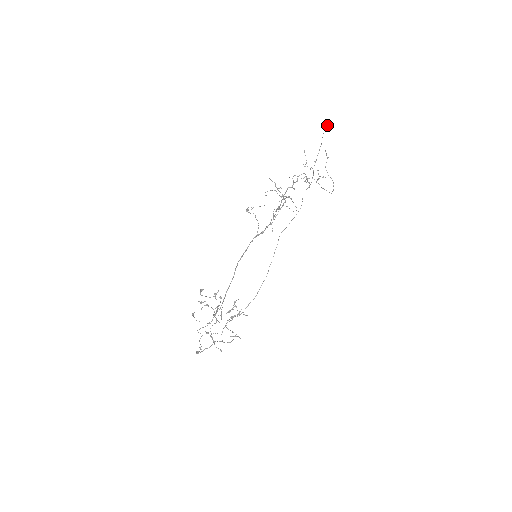
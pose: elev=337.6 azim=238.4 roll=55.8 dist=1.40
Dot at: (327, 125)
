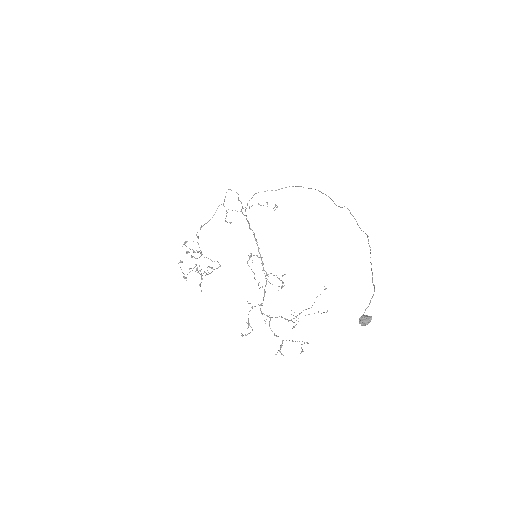
Dot at: (362, 324)
